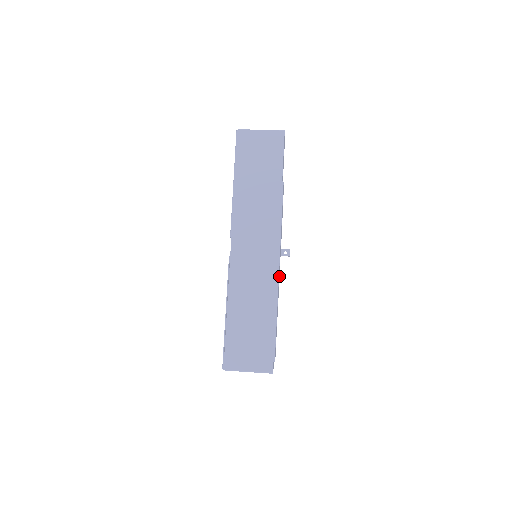
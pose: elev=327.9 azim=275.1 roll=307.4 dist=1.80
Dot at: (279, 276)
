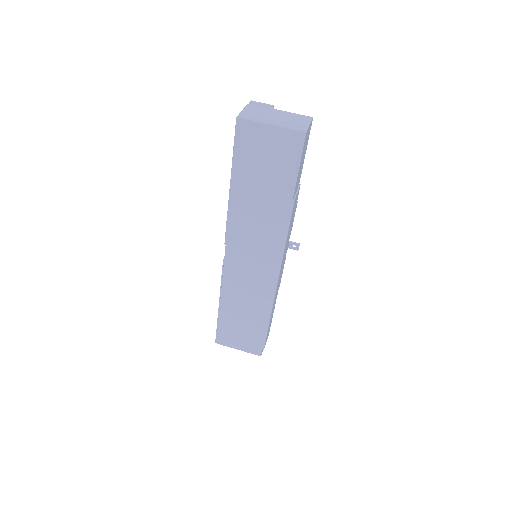
Dot at: occluded
